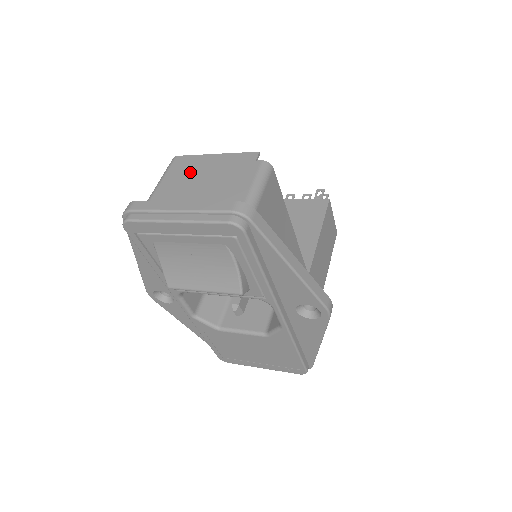
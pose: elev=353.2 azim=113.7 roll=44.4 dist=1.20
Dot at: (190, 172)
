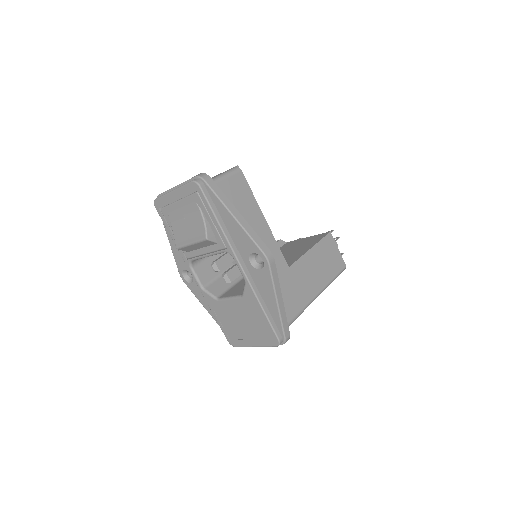
Dot at: occluded
